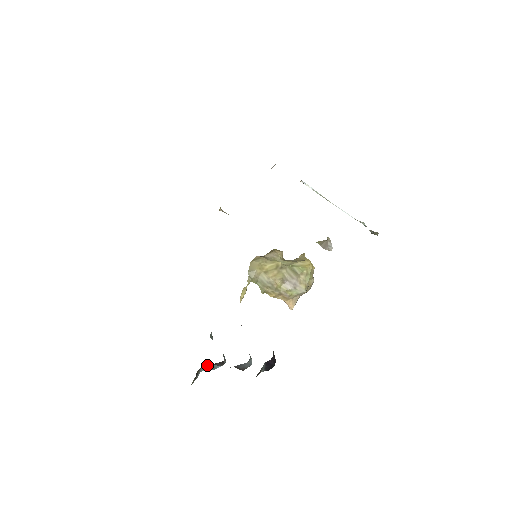
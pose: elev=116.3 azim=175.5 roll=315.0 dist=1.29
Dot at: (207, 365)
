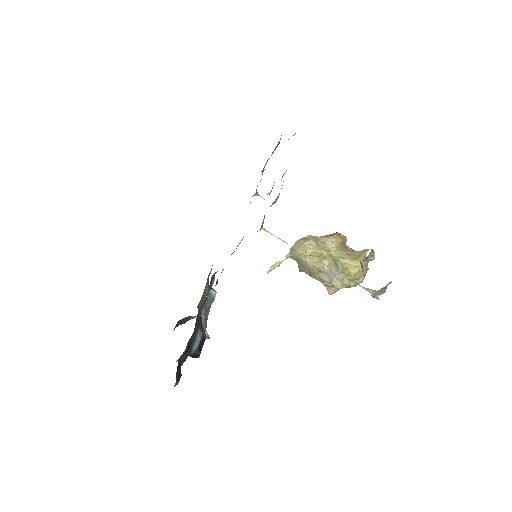
Dot at: occluded
